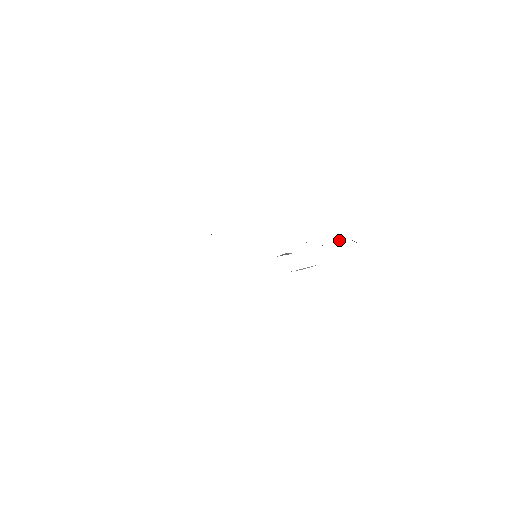
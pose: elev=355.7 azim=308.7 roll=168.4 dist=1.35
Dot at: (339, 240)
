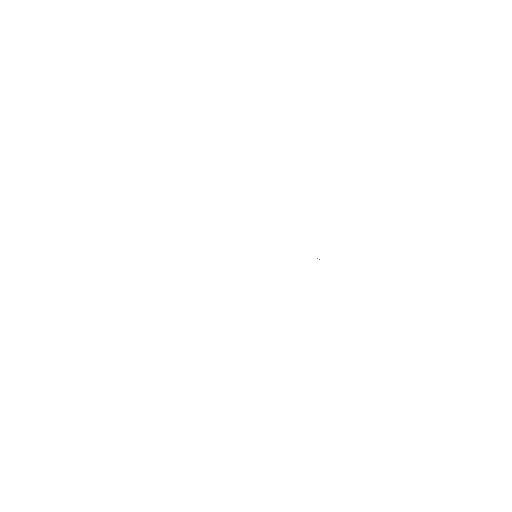
Dot at: occluded
